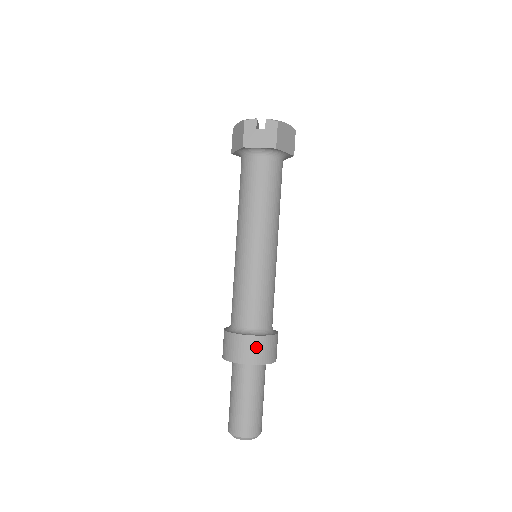
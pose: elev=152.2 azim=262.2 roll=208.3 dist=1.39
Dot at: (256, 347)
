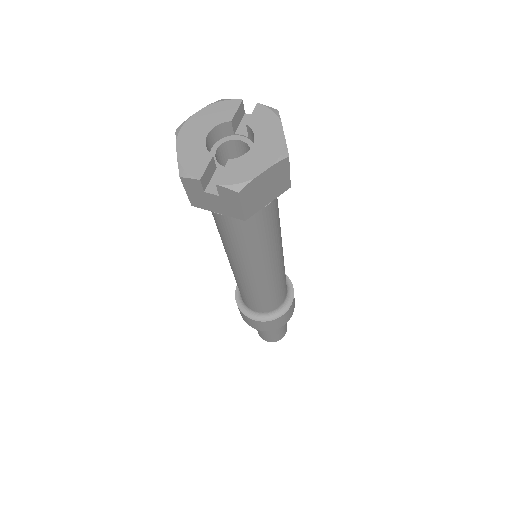
Dot at: (264, 325)
